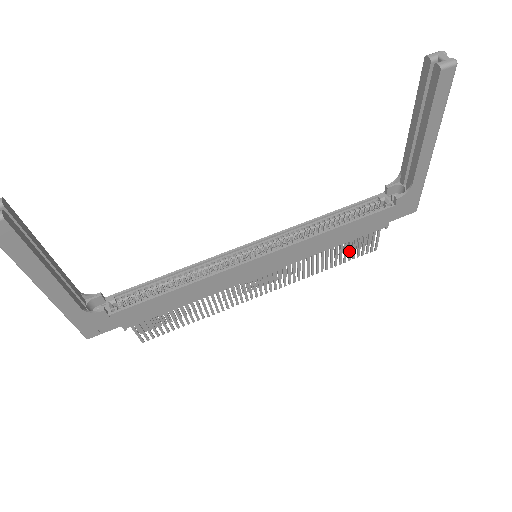
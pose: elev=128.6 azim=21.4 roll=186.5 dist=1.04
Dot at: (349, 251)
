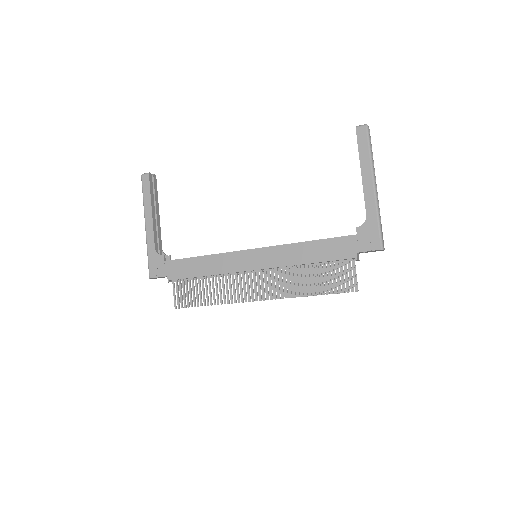
Dot at: (328, 280)
